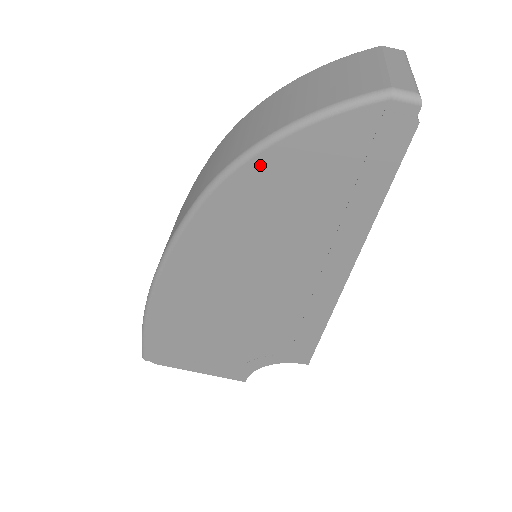
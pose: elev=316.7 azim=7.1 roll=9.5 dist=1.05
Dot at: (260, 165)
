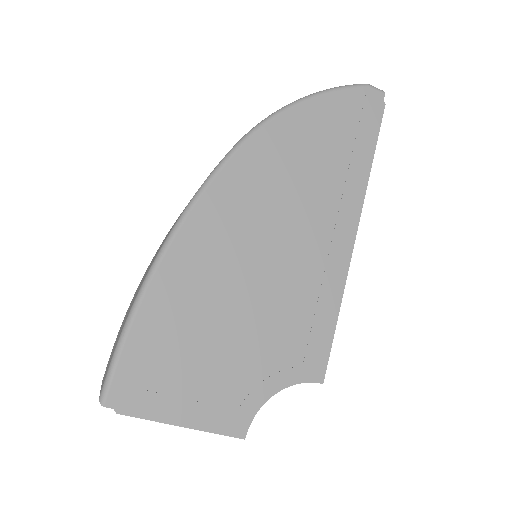
Dot at: (291, 118)
